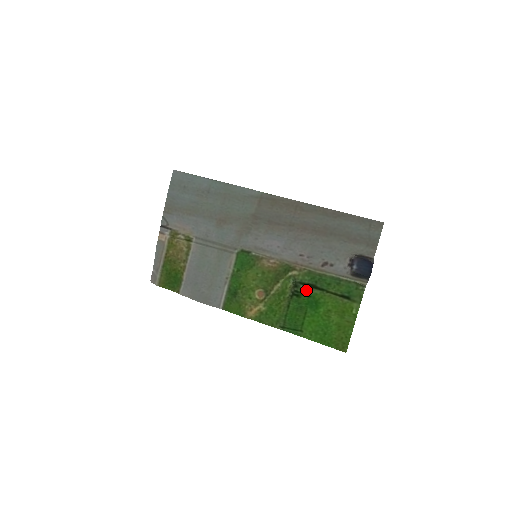
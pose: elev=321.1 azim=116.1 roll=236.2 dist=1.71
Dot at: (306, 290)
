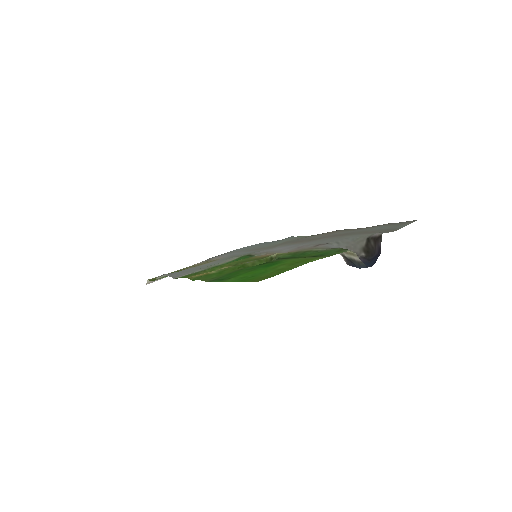
Dot at: occluded
